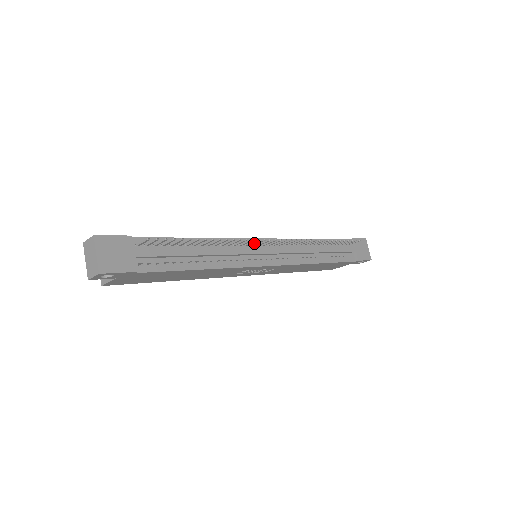
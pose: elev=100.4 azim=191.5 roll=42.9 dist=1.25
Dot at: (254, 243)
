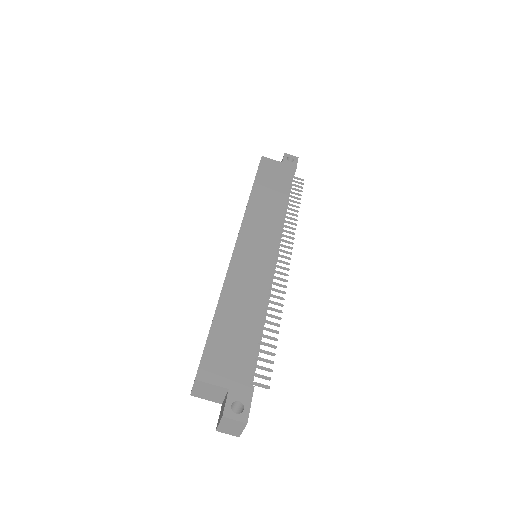
Dot at: (275, 272)
